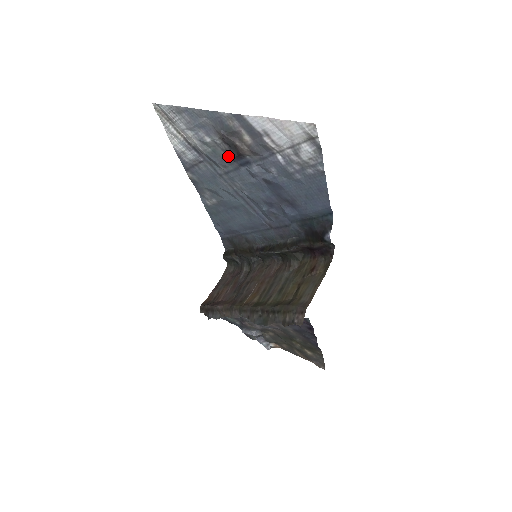
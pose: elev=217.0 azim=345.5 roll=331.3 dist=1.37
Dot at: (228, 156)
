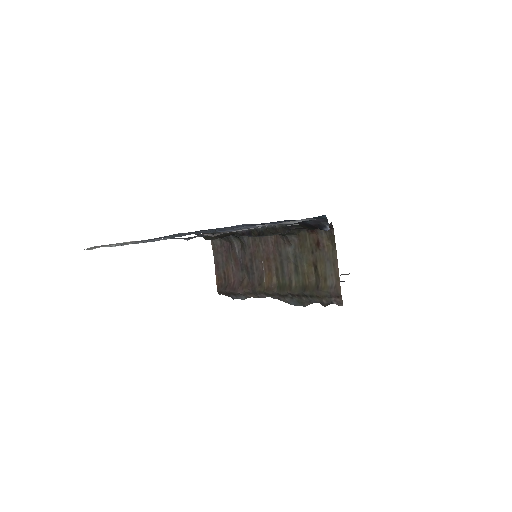
Dot at: occluded
